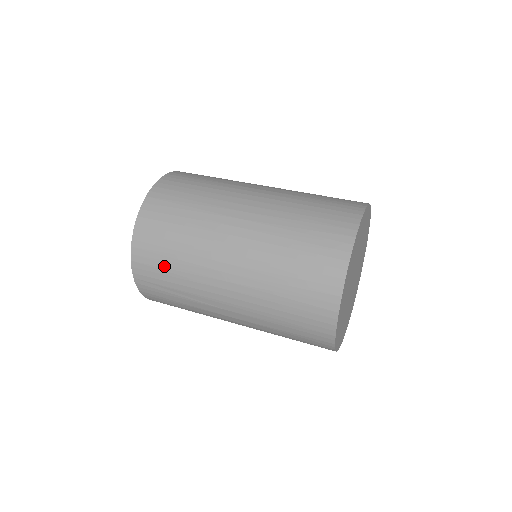
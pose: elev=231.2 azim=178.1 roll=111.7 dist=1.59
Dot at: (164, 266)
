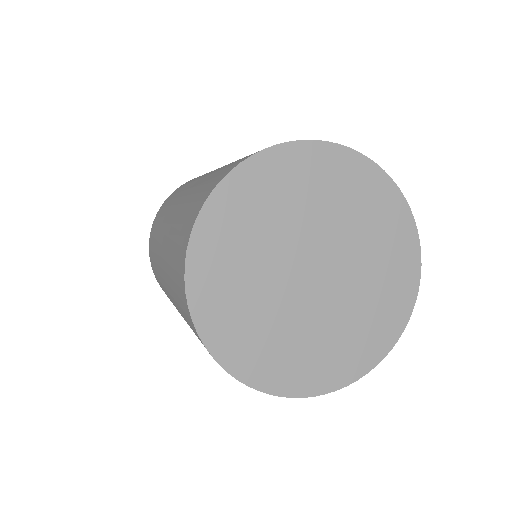
Dot at: occluded
